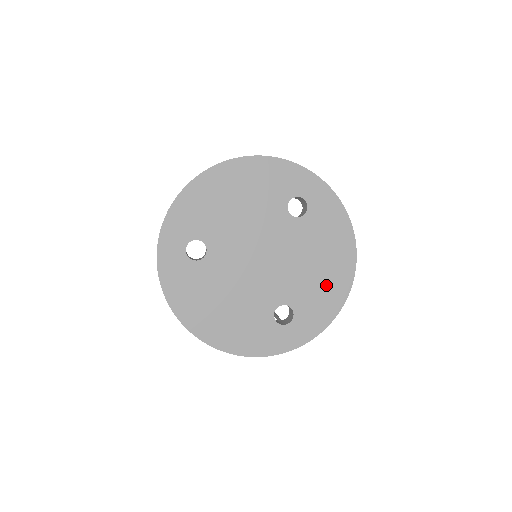
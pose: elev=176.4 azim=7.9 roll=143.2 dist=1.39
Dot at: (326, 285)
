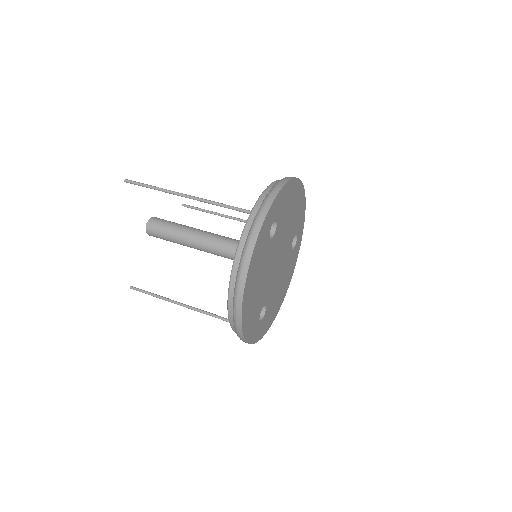
Dot at: (297, 207)
